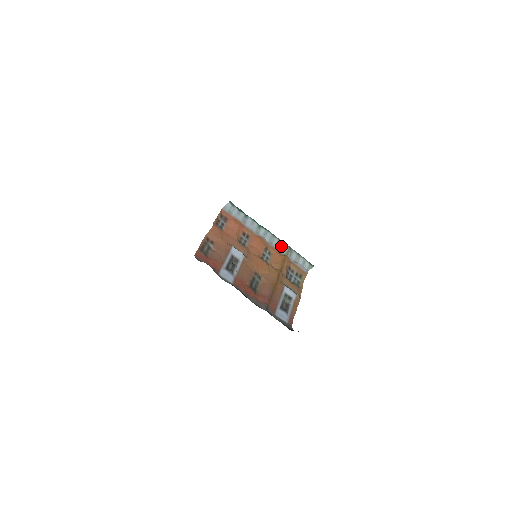
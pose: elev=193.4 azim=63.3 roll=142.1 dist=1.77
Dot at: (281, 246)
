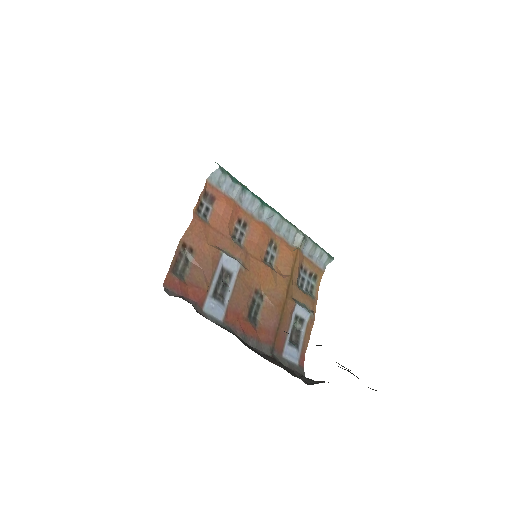
Dot at: (292, 234)
